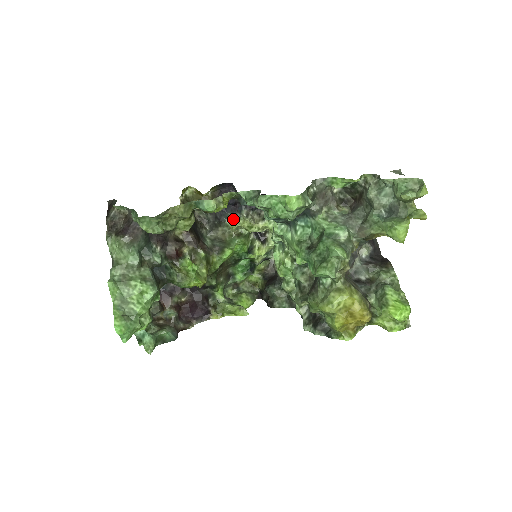
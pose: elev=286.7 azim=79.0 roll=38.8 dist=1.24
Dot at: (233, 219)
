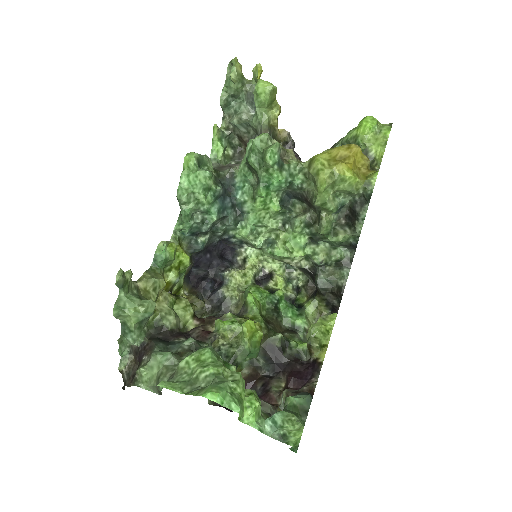
Dot at: (227, 288)
